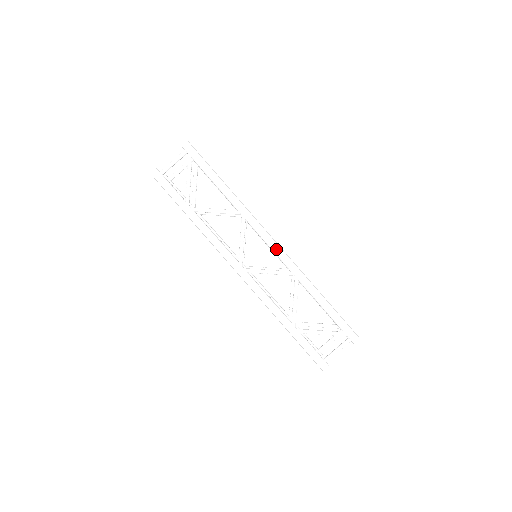
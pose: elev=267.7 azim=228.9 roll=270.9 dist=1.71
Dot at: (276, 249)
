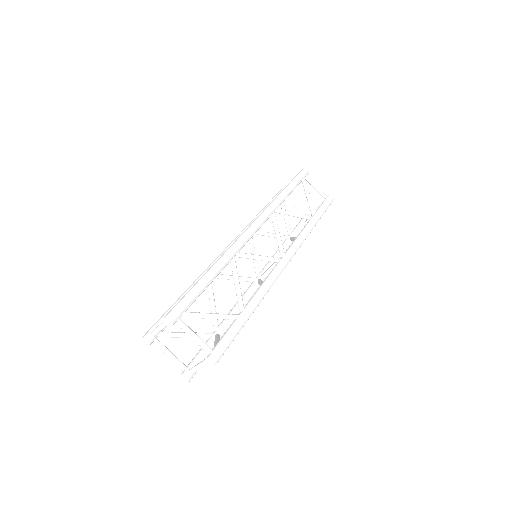
Dot at: (290, 260)
